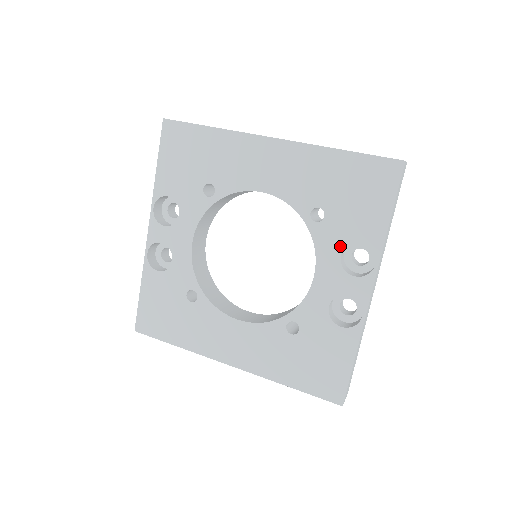
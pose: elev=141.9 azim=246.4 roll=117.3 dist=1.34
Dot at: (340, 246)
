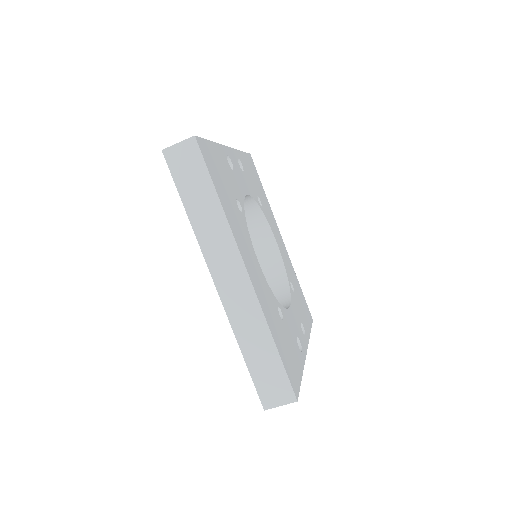
Dot at: occluded
